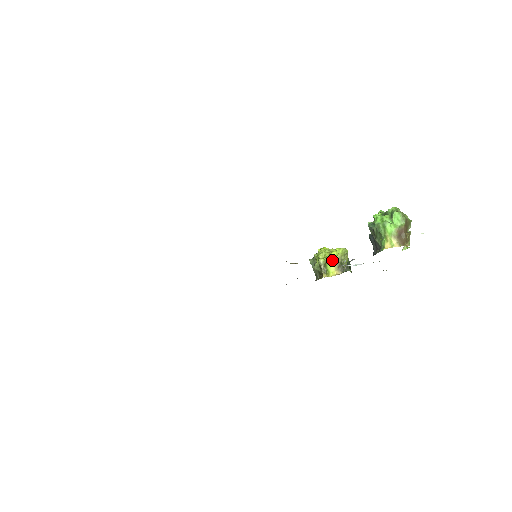
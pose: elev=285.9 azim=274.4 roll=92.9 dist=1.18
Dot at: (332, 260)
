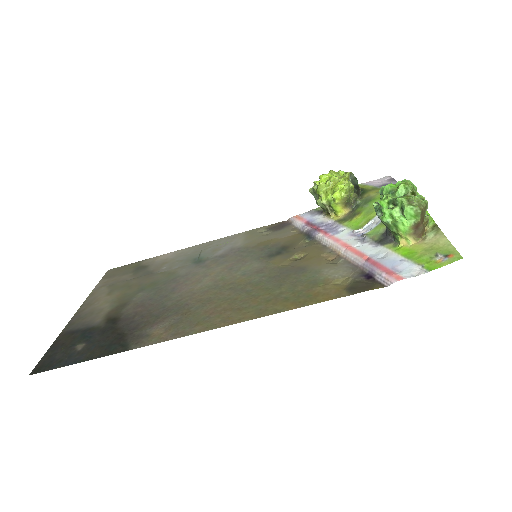
Dot at: (337, 202)
